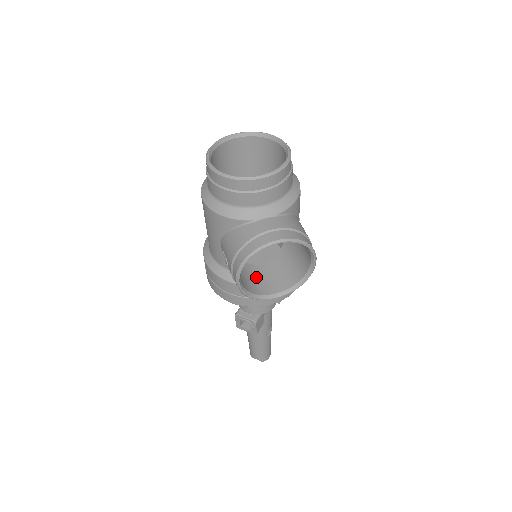
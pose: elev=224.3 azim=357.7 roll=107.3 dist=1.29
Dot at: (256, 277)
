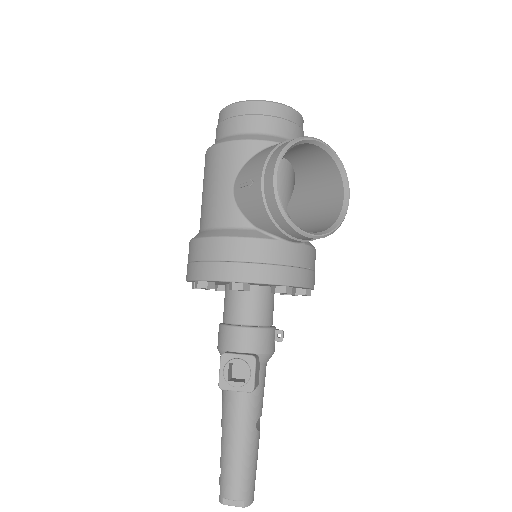
Dot at: occluded
